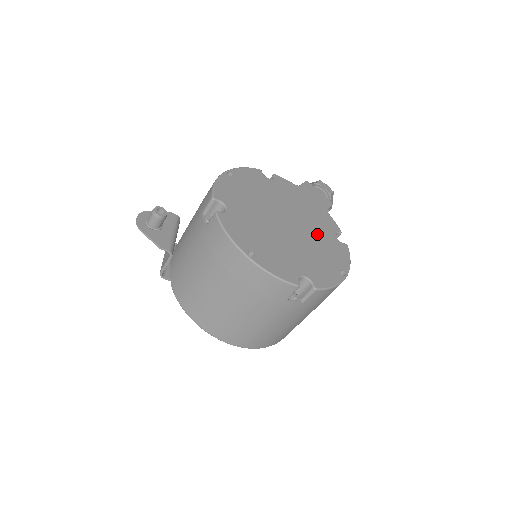
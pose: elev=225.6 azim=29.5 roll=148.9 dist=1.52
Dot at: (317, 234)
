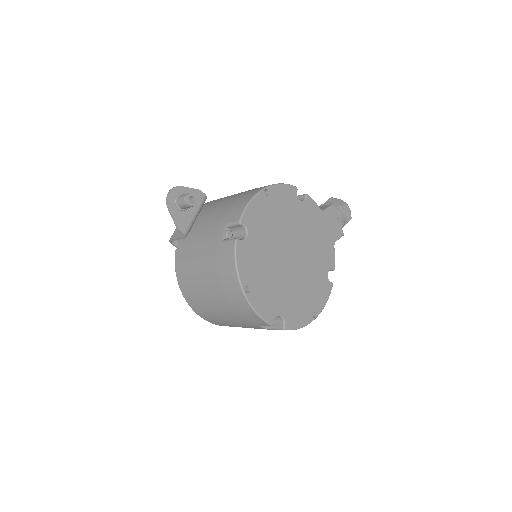
Dot at: (313, 270)
